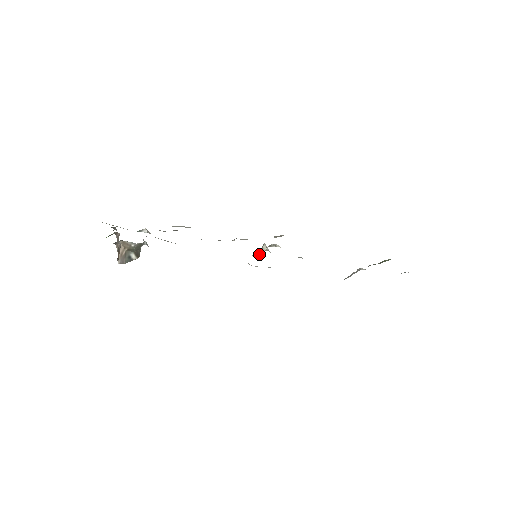
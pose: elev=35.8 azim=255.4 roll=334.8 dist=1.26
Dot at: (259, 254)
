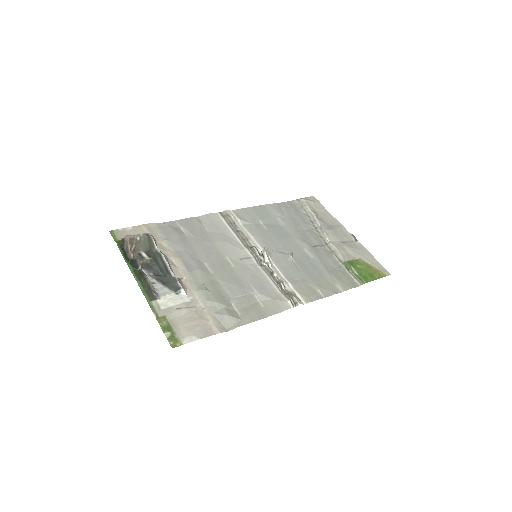
Dot at: (261, 261)
